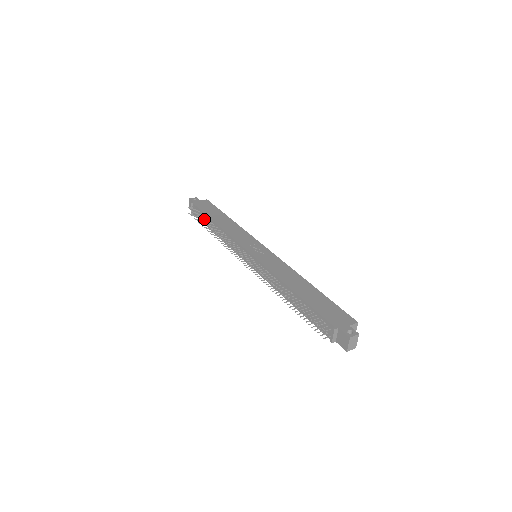
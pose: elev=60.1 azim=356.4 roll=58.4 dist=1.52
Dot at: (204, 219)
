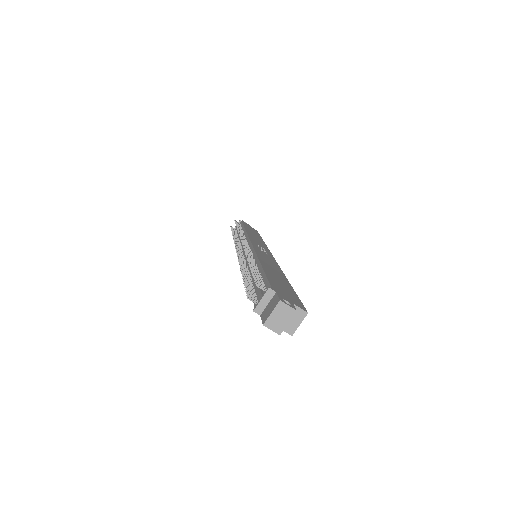
Dot at: (238, 226)
